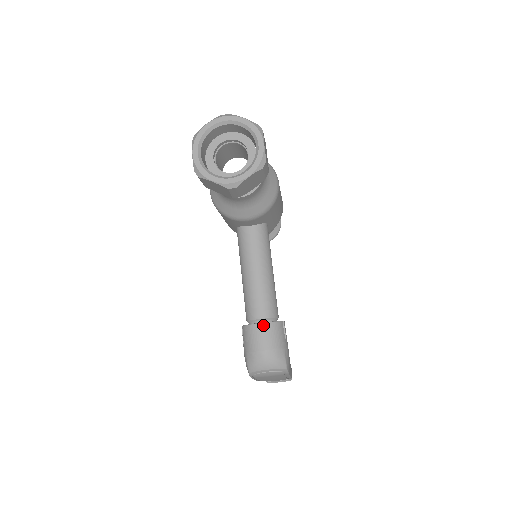
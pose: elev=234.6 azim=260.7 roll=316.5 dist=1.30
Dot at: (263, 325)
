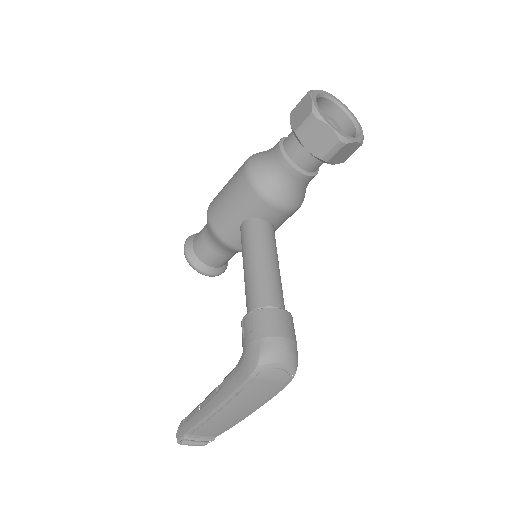
Dot at: (285, 312)
